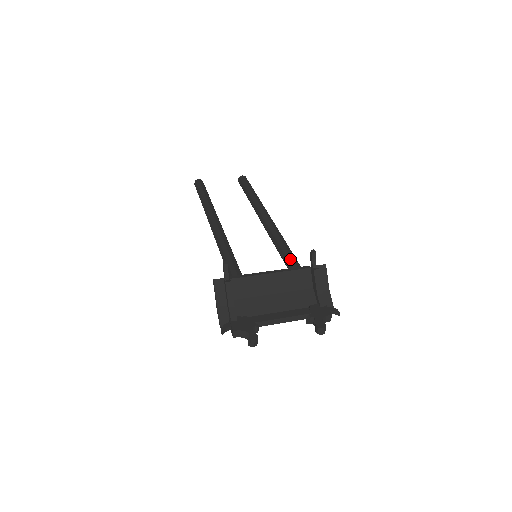
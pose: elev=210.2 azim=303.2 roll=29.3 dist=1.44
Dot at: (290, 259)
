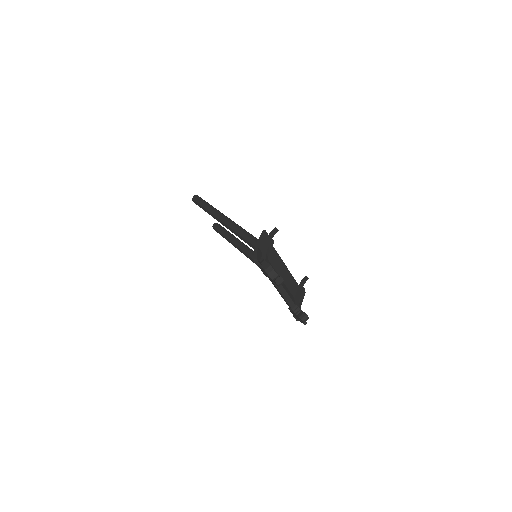
Dot at: occluded
